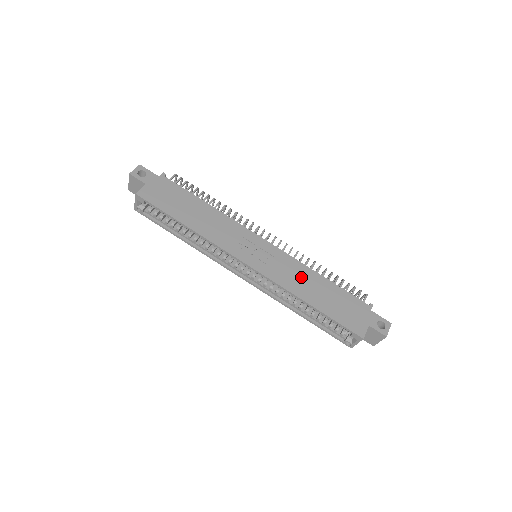
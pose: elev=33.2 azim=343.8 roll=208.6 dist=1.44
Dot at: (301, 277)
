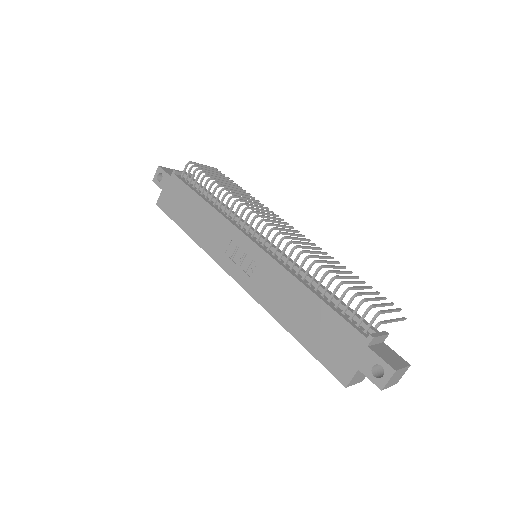
Dot at: (284, 293)
